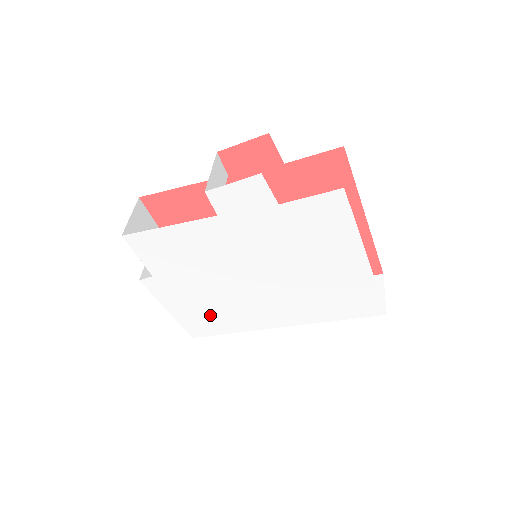
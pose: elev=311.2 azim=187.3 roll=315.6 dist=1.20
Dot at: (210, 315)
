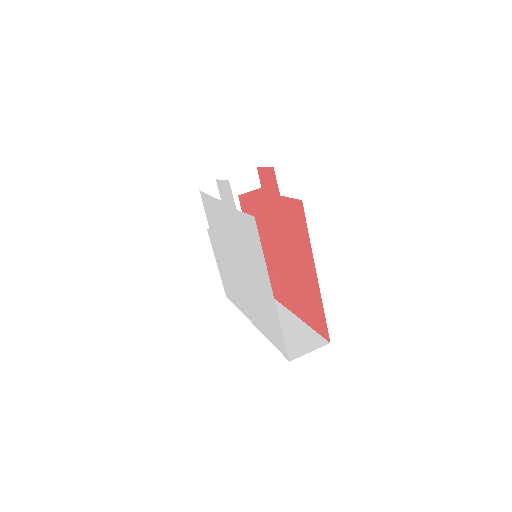
Dot at: (229, 282)
